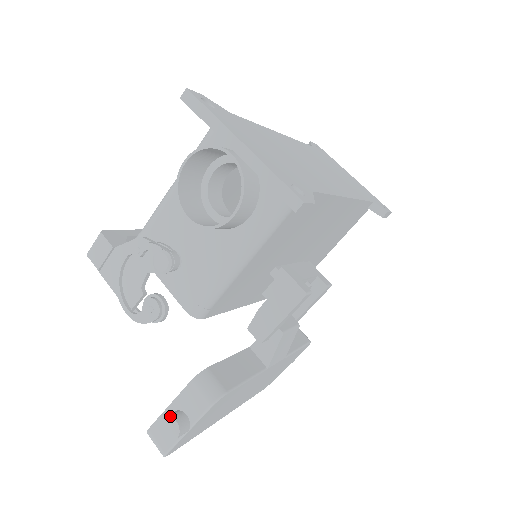
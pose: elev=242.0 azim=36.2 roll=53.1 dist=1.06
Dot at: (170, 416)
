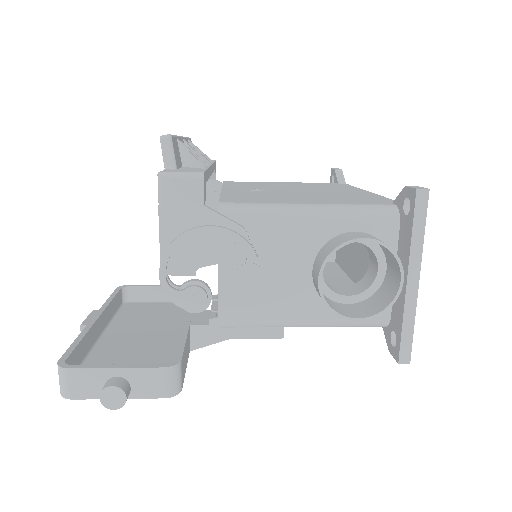
Dot at: (123, 389)
